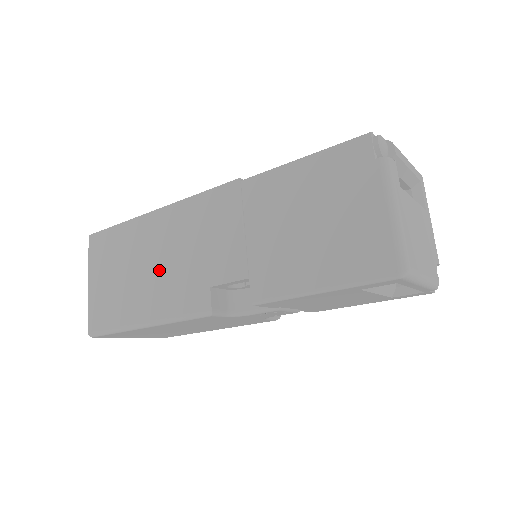
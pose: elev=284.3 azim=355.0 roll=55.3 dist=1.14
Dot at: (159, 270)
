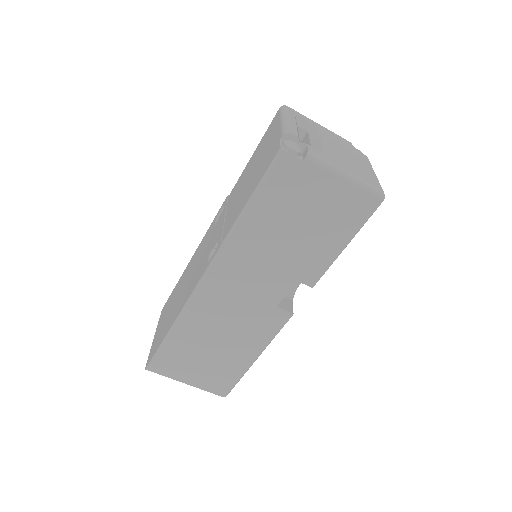
Dot at: (229, 333)
